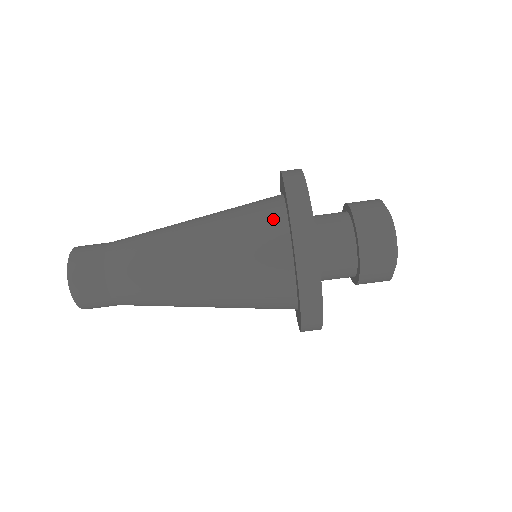
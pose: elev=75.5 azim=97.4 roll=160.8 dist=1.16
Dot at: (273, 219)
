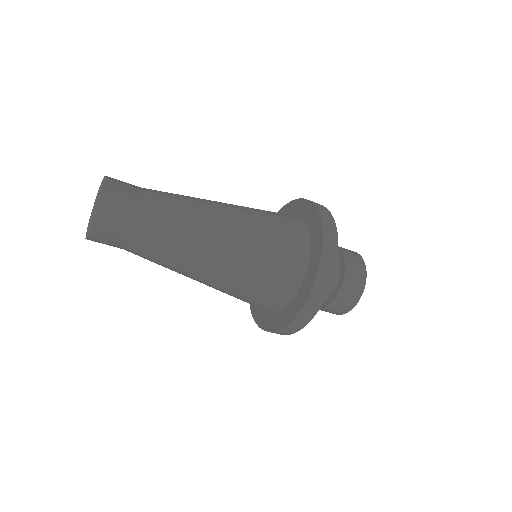
Dot at: (299, 233)
